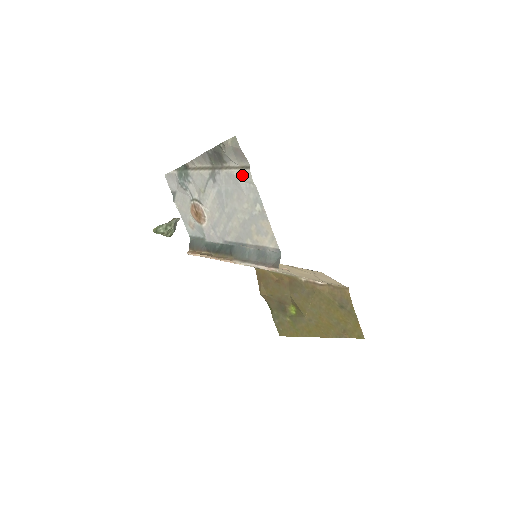
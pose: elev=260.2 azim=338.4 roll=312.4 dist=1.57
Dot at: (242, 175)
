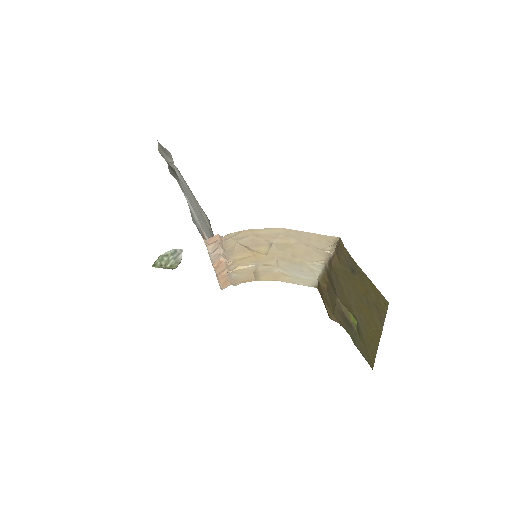
Dot at: (175, 168)
